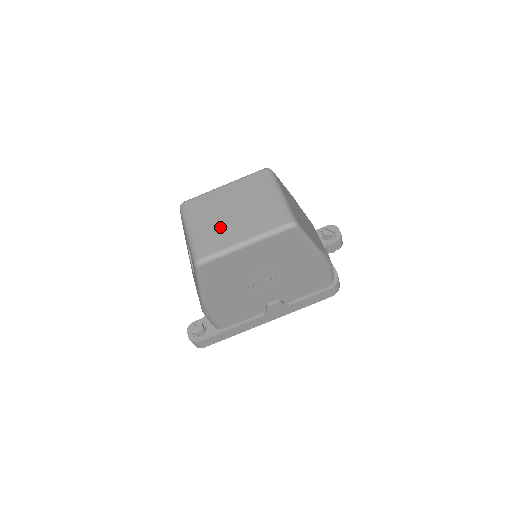
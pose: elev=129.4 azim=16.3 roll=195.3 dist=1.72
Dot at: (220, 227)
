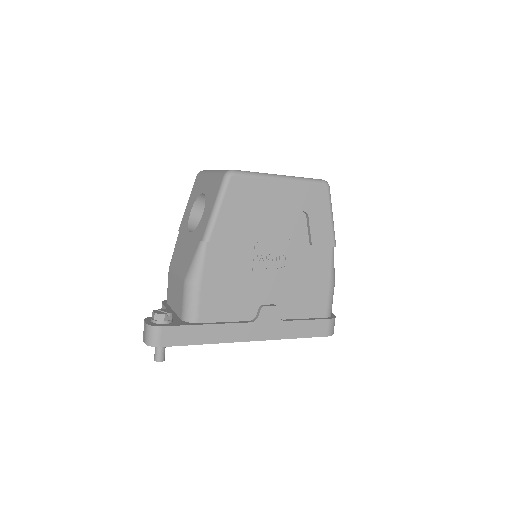
Dot at: occluded
